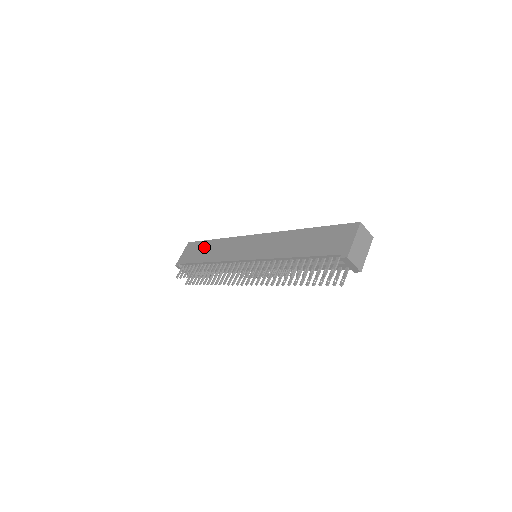
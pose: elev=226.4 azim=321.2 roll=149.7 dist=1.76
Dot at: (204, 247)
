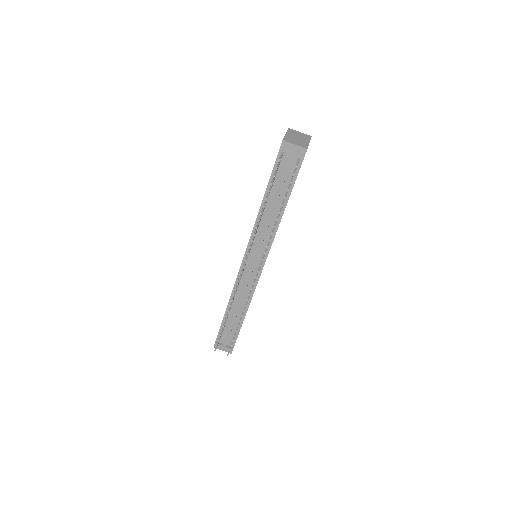
Dot at: occluded
